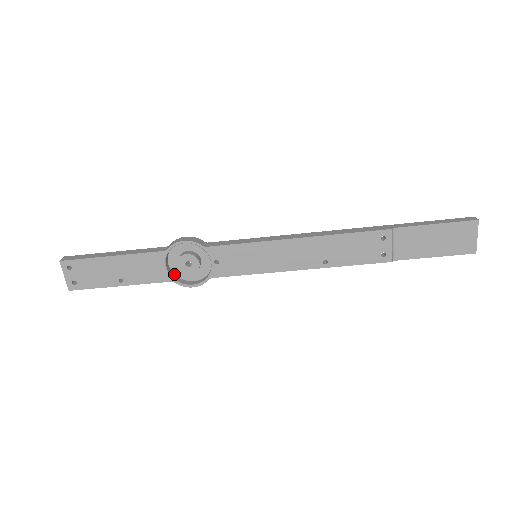
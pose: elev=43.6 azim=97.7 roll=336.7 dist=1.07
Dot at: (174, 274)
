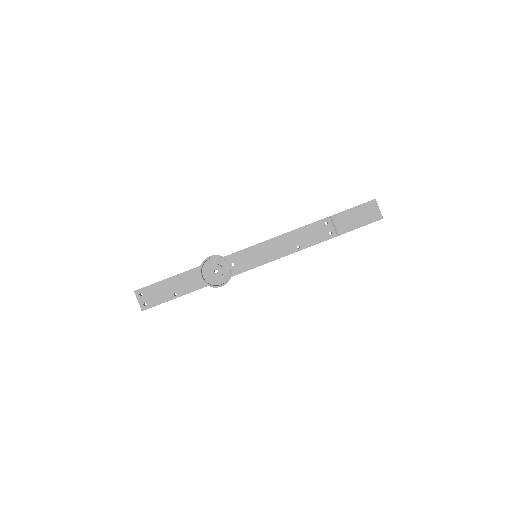
Dot at: (208, 283)
